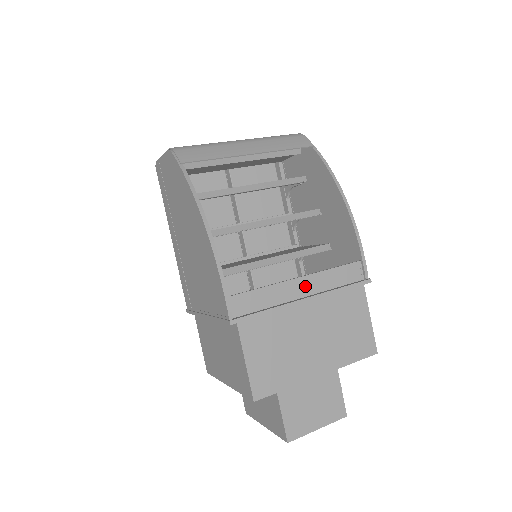
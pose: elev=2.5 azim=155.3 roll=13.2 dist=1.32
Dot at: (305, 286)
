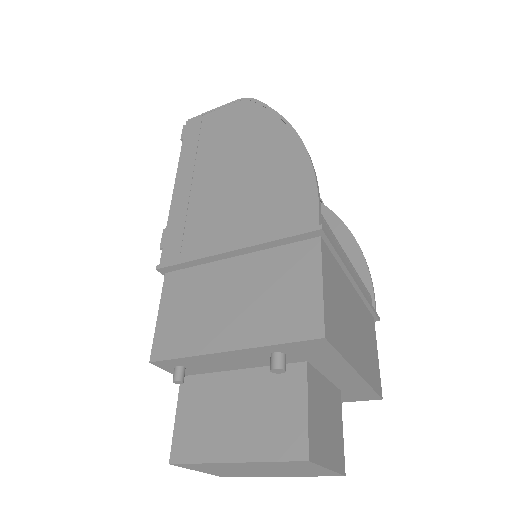
Dot at: occluded
